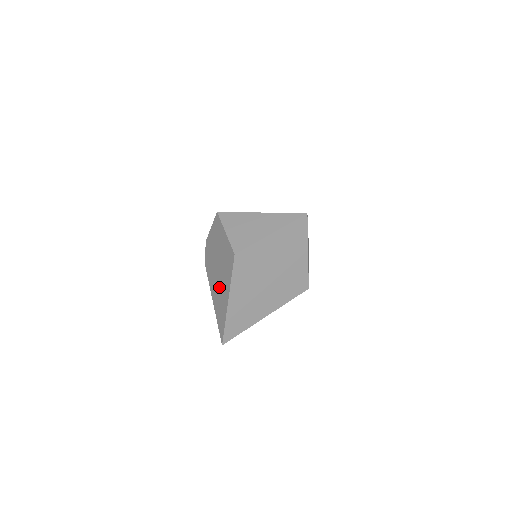
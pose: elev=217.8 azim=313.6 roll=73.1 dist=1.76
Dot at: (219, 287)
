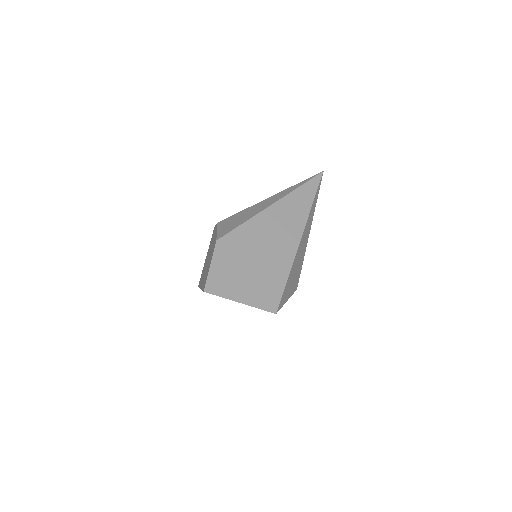
Dot at: occluded
